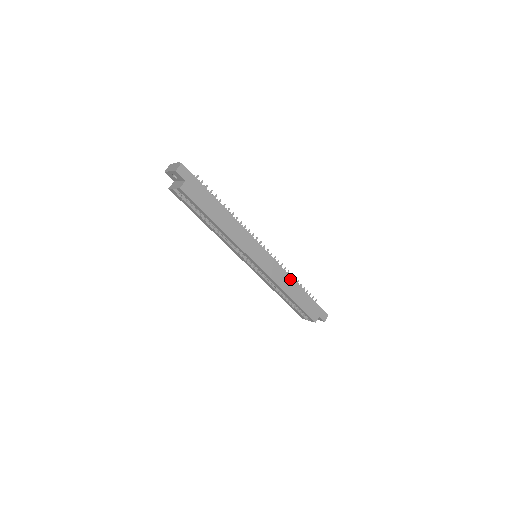
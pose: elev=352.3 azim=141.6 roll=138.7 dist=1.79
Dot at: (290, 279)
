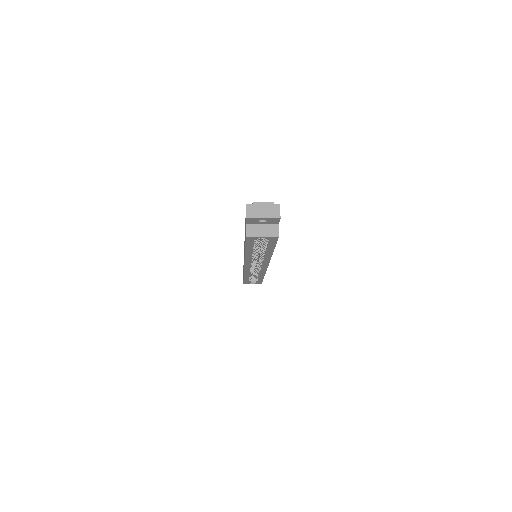
Dot at: occluded
